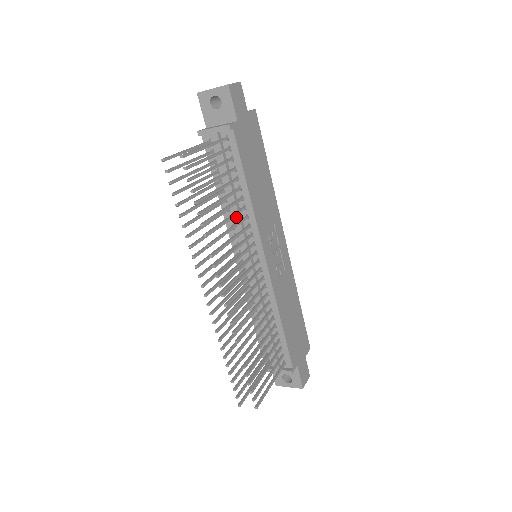
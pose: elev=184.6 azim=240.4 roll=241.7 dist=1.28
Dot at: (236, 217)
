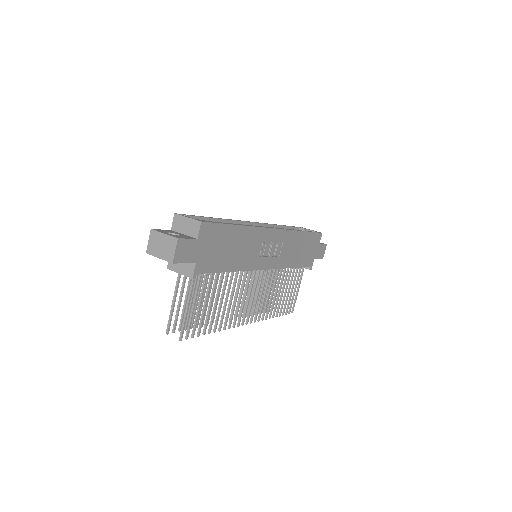
Dot at: occluded
